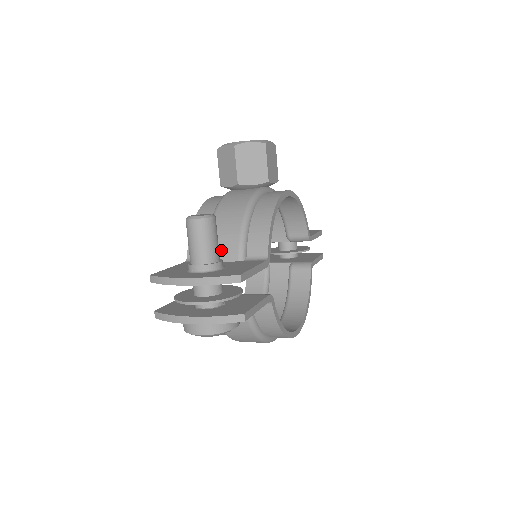
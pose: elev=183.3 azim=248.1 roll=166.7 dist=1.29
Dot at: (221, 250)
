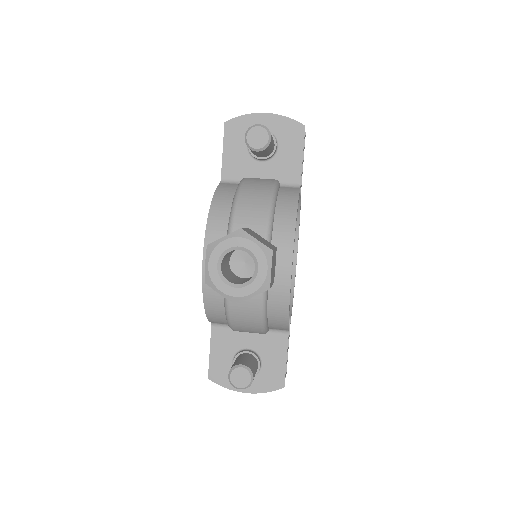
Dot at: occluded
